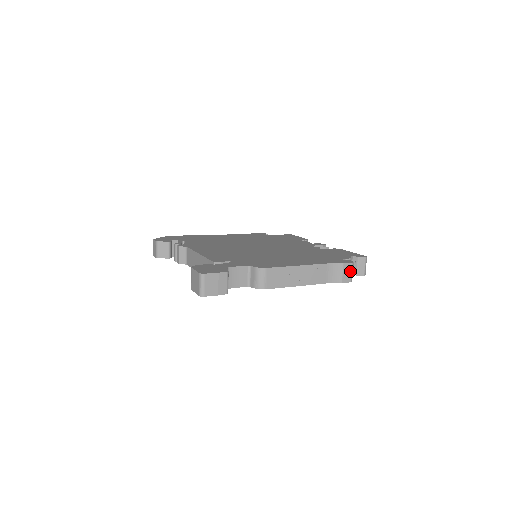
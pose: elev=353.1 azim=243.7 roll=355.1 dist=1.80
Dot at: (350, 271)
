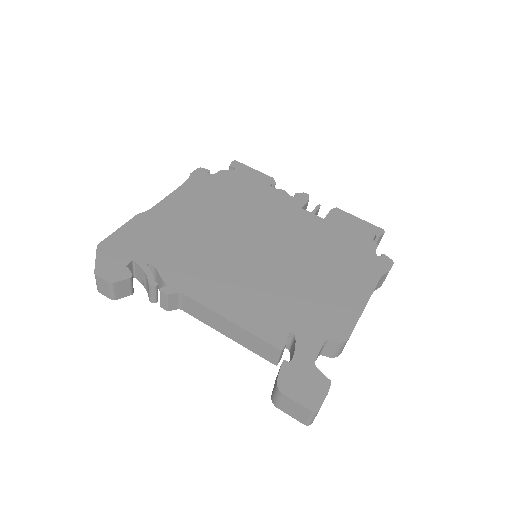
Dot at: occluded
